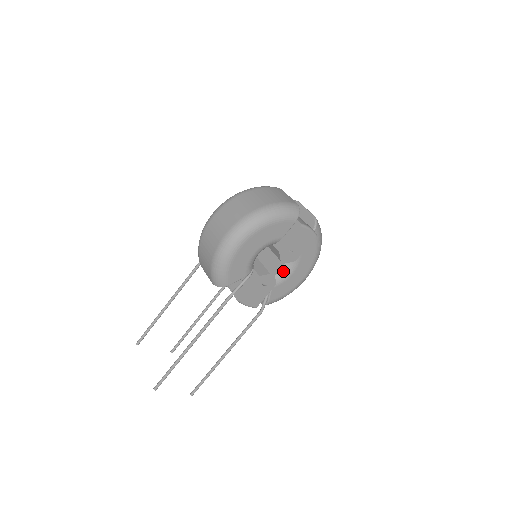
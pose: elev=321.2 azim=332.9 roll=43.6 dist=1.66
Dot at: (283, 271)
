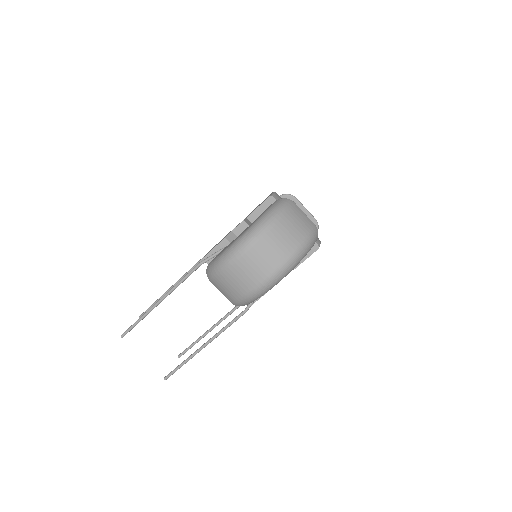
Dot at: occluded
